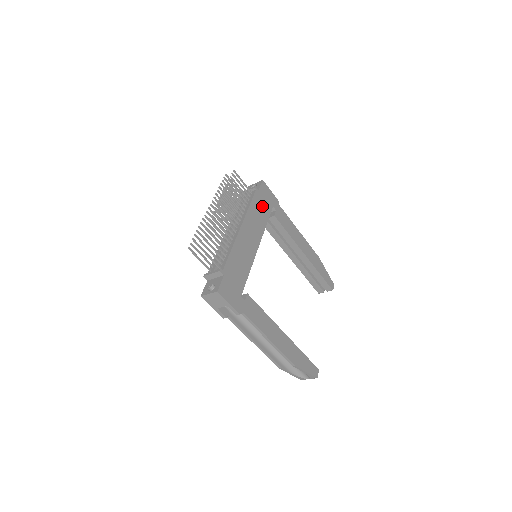
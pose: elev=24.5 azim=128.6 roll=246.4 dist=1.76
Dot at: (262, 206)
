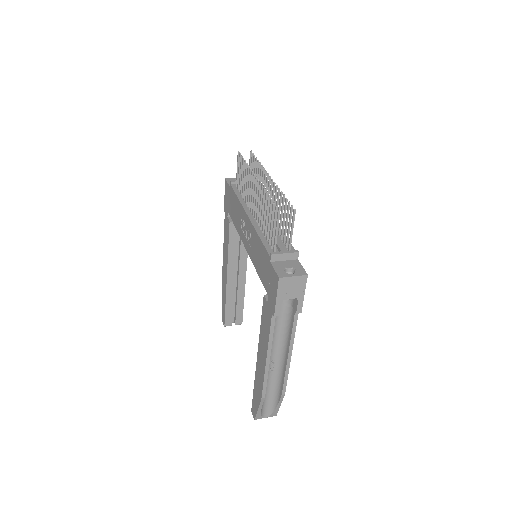
Dot at: occluded
